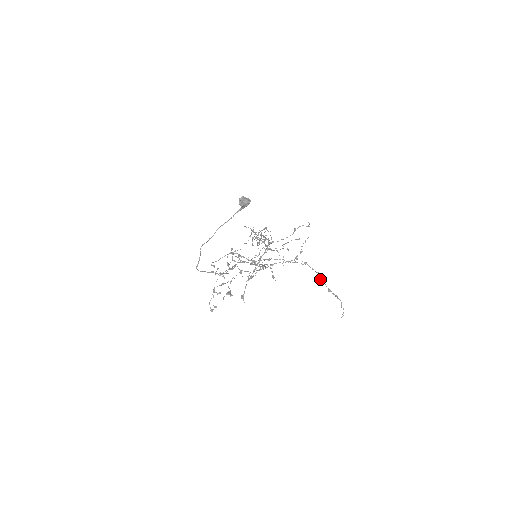
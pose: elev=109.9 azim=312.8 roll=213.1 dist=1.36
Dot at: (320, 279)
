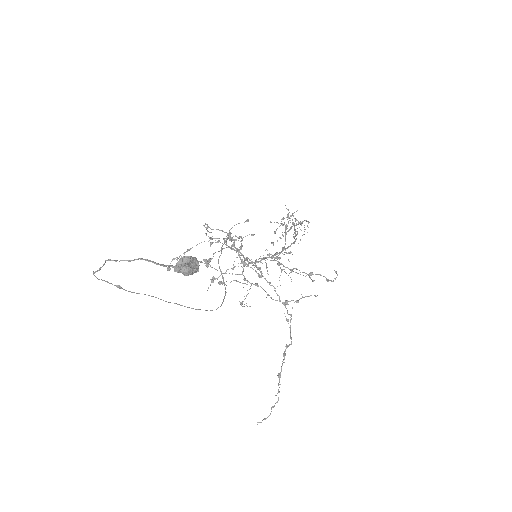
Dot at: (283, 353)
